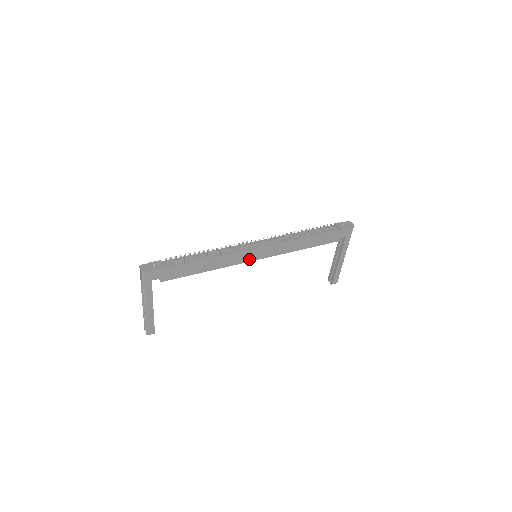
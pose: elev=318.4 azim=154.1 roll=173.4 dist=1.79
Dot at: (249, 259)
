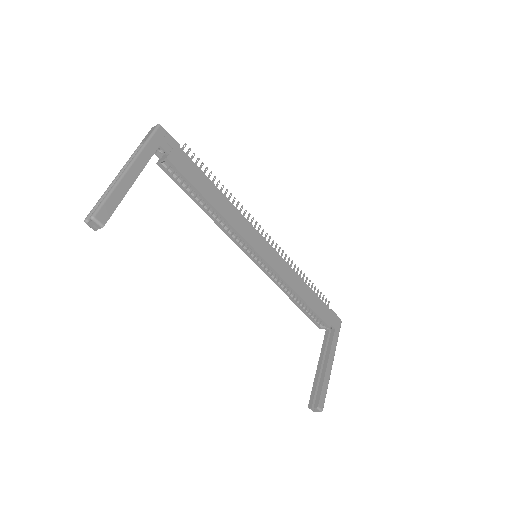
Dot at: (253, 244)
